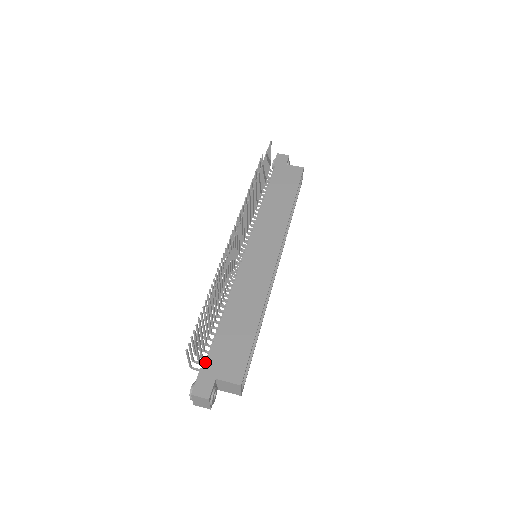
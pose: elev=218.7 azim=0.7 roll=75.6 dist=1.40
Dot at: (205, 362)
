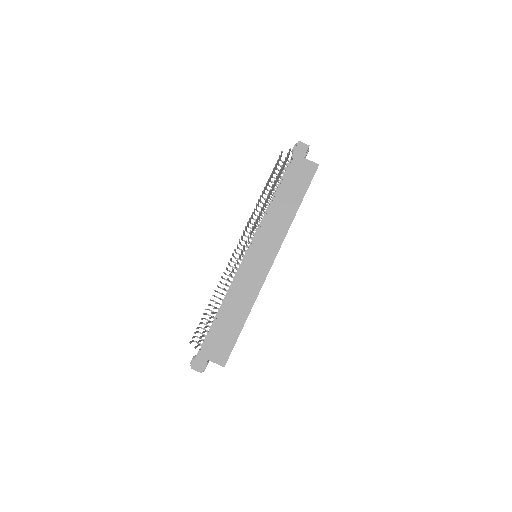
Dot at: (203, 342)
